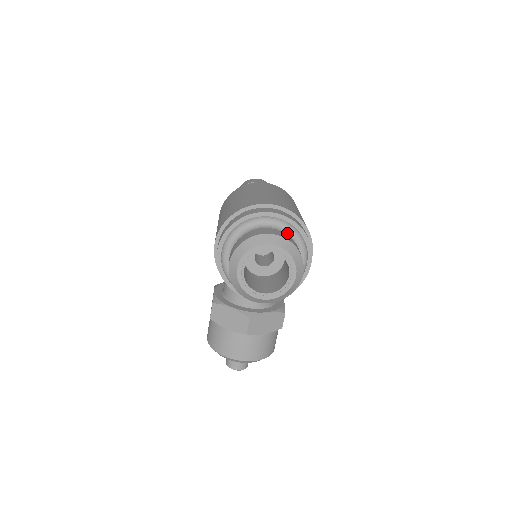
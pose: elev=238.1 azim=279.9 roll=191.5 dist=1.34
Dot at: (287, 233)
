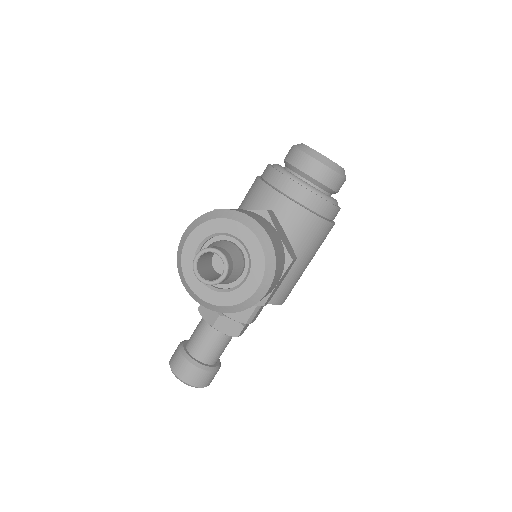
Dot at: occluded
